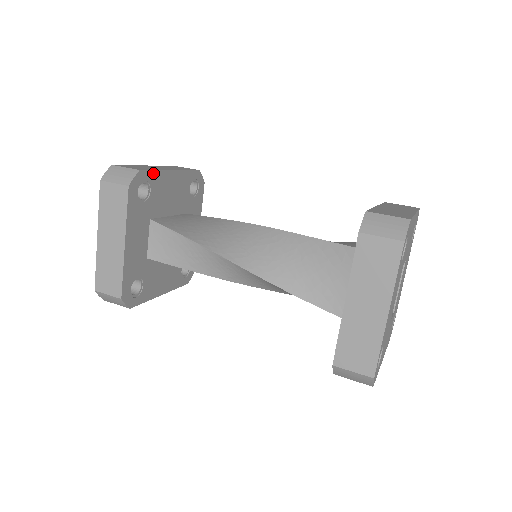
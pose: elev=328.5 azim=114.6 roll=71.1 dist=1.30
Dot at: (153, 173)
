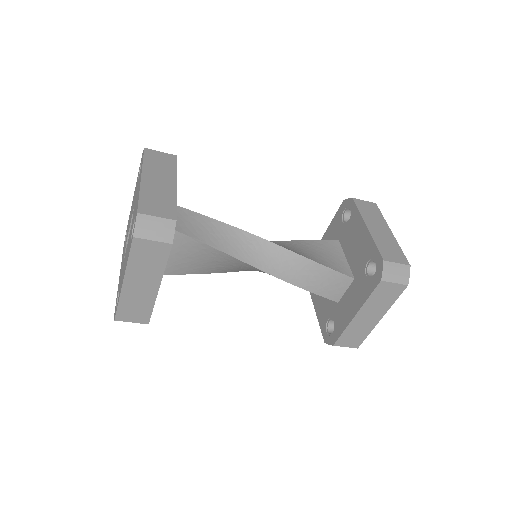
Dot at: occluded
